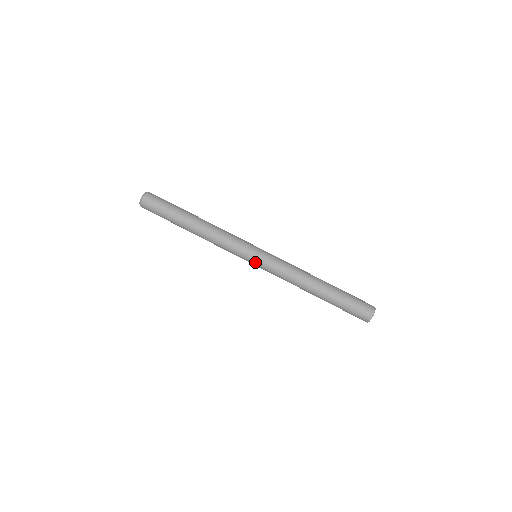
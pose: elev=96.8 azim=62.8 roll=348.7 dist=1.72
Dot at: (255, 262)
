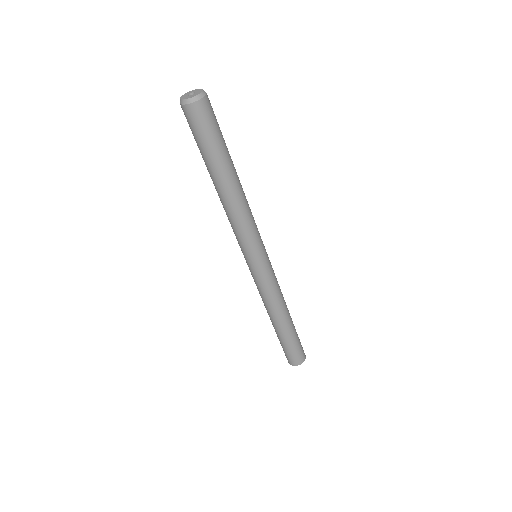
Dot at: occluded
